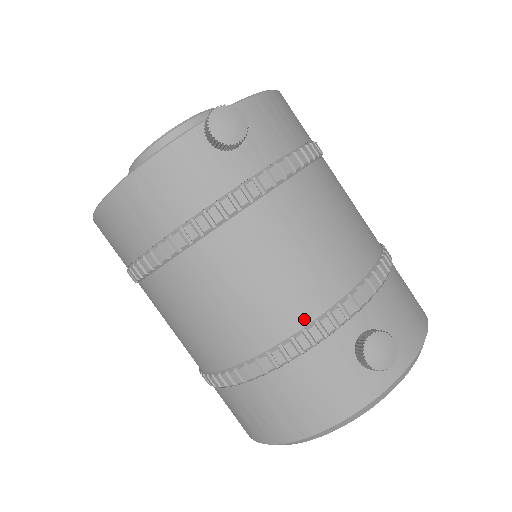
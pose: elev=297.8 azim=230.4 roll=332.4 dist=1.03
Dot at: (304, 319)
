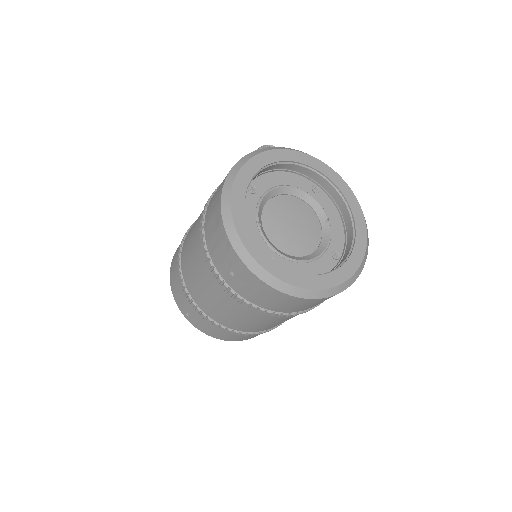
Dot at: occluded
